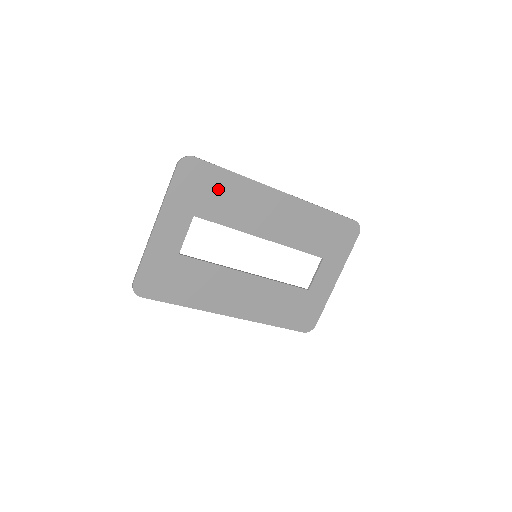
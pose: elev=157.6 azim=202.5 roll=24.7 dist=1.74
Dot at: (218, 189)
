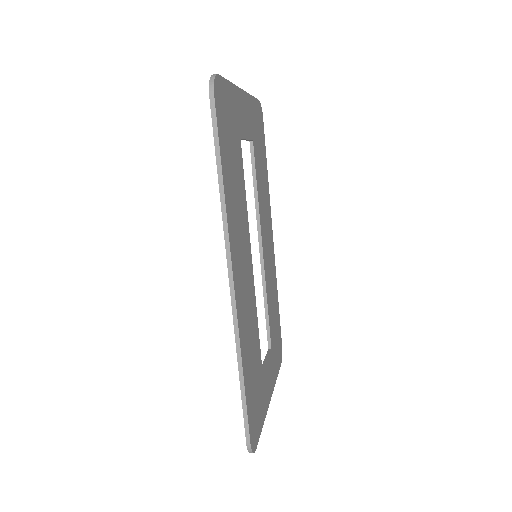
Dot at: (262, 158)
